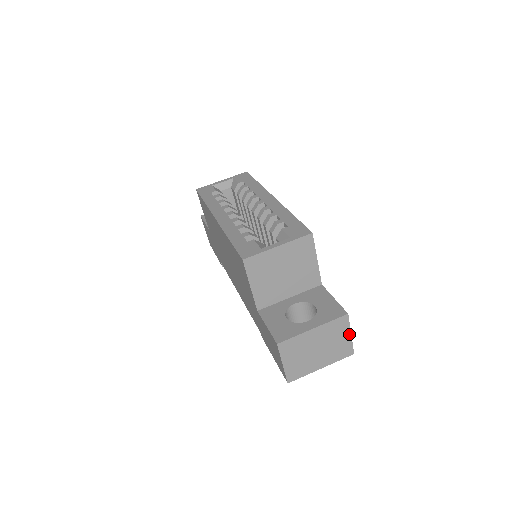
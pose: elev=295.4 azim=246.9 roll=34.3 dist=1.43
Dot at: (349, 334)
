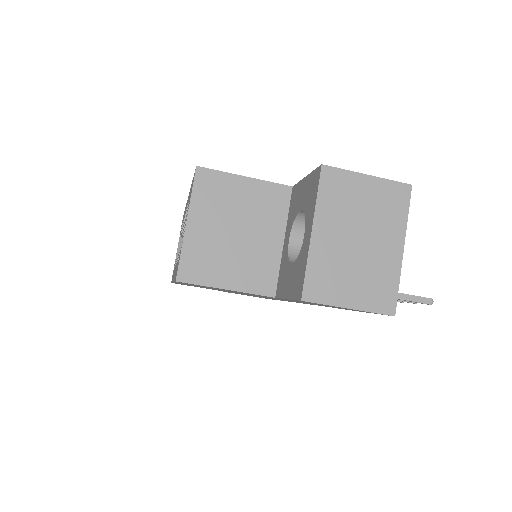
Dot at: (365, 178)
